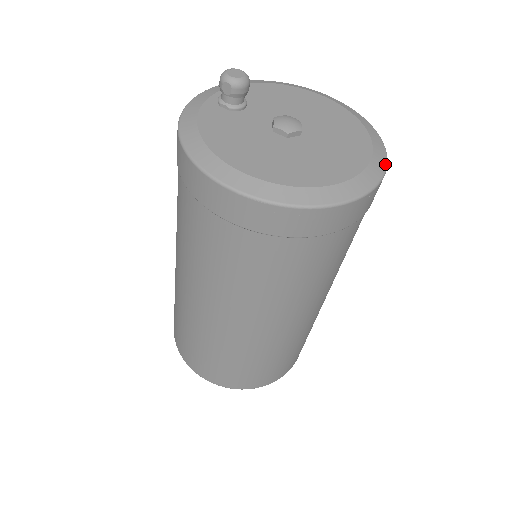
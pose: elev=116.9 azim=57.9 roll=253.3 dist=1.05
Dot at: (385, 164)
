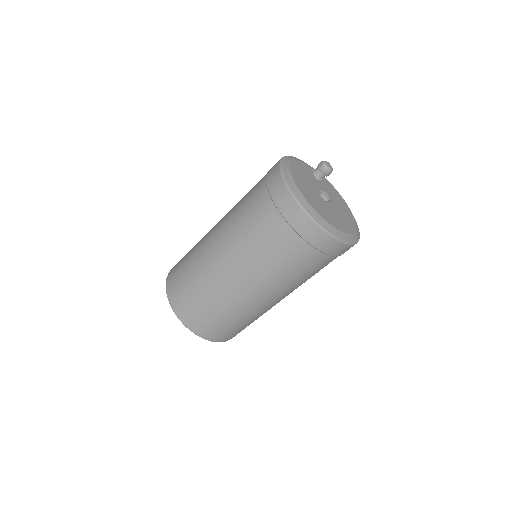
Dot at: (344, 240)
